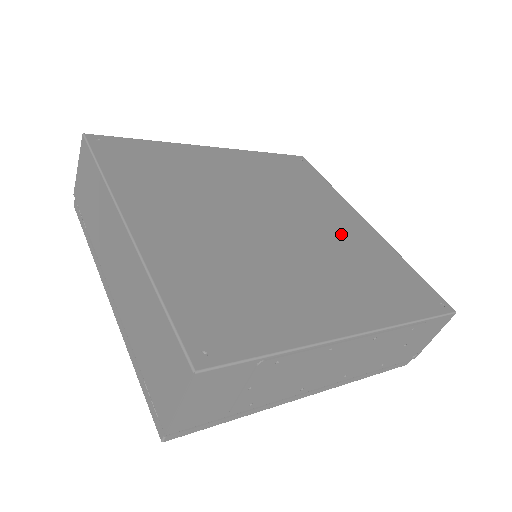
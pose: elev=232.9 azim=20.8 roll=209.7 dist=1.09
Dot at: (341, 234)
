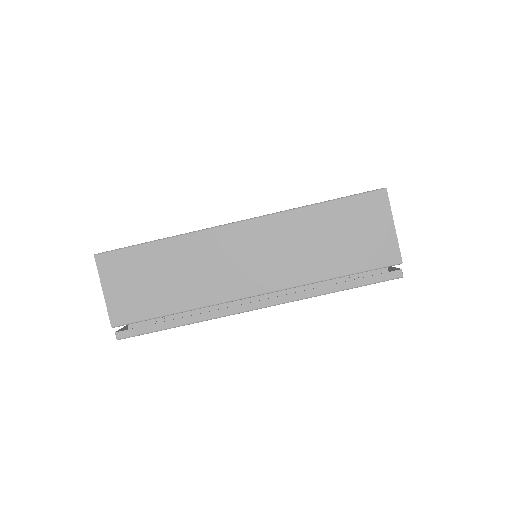
Dot at: occluded
